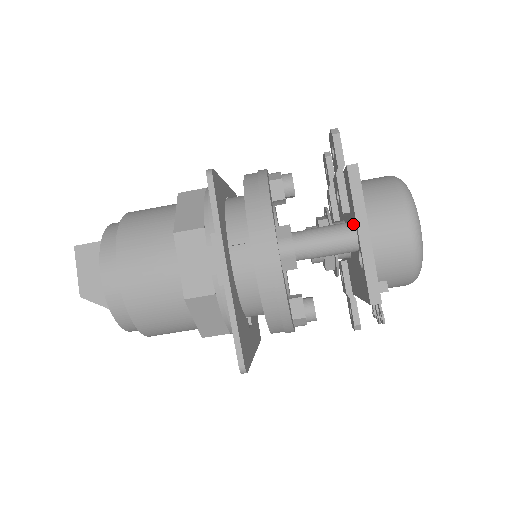
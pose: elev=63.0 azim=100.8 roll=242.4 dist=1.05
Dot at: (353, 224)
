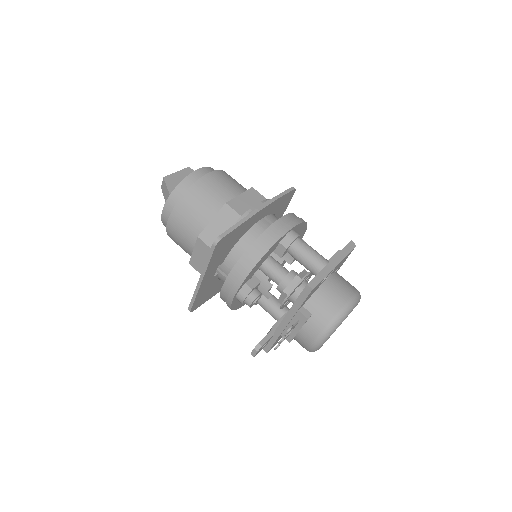
Dot at: occluded
